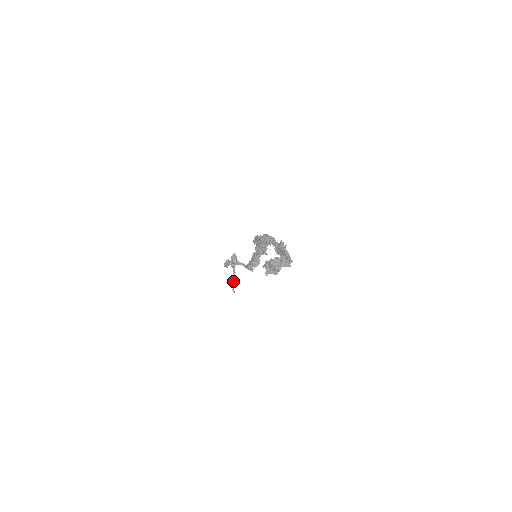
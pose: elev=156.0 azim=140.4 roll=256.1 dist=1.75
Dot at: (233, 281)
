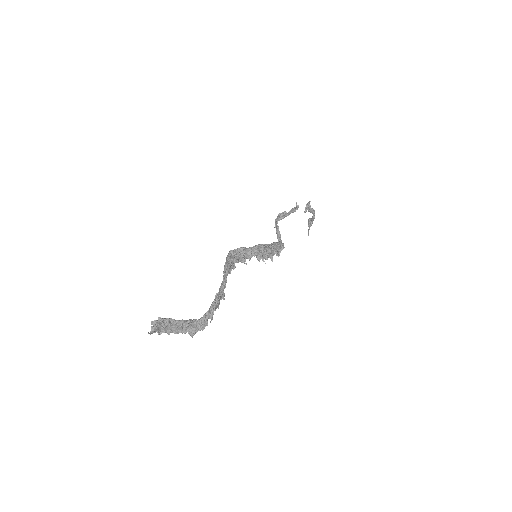
Dot at: (310, 223)
